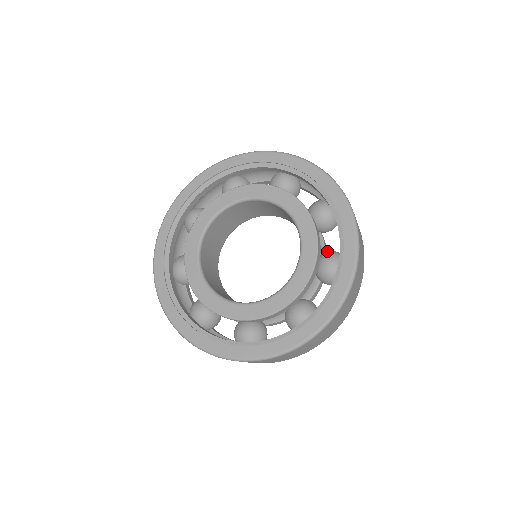
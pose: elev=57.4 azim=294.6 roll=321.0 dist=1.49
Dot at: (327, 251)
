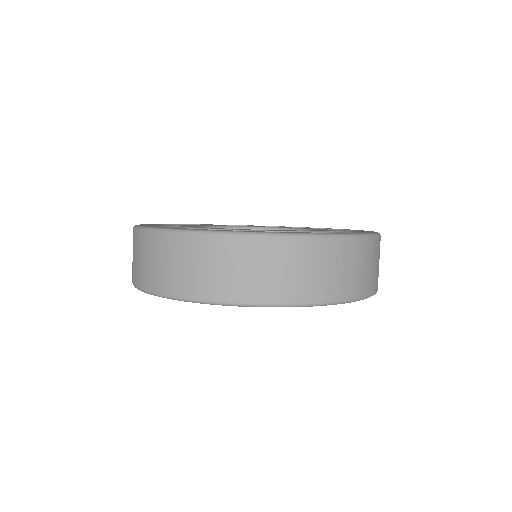
Dot at: occluded
